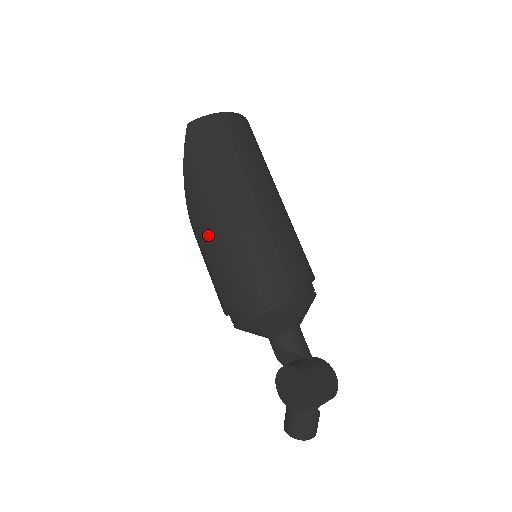
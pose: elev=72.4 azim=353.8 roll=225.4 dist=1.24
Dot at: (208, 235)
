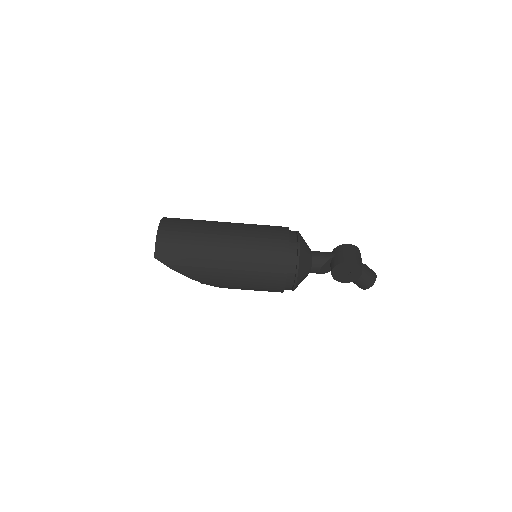
Dot at: (233, 279)
